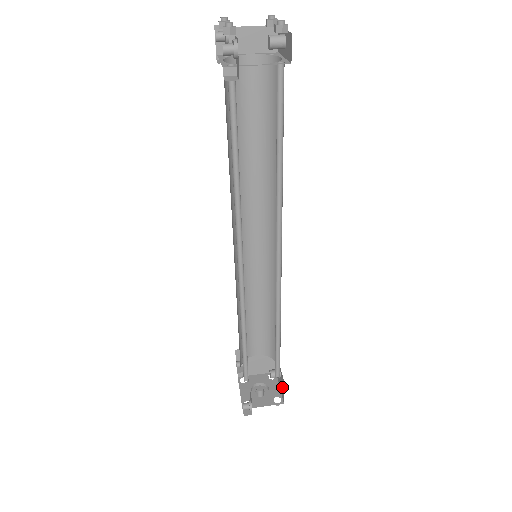
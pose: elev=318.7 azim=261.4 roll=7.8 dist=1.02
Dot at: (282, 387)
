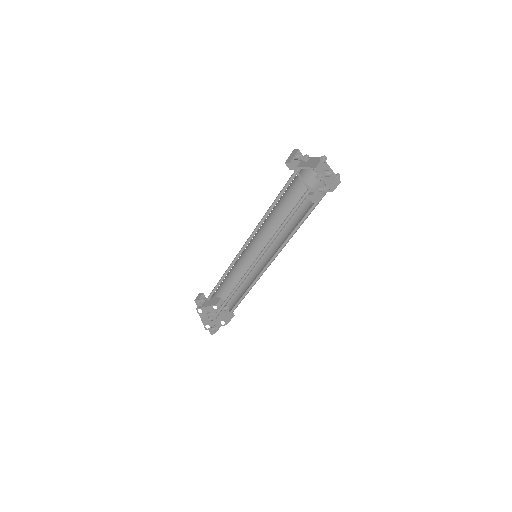
Dot at: (228, 316)
